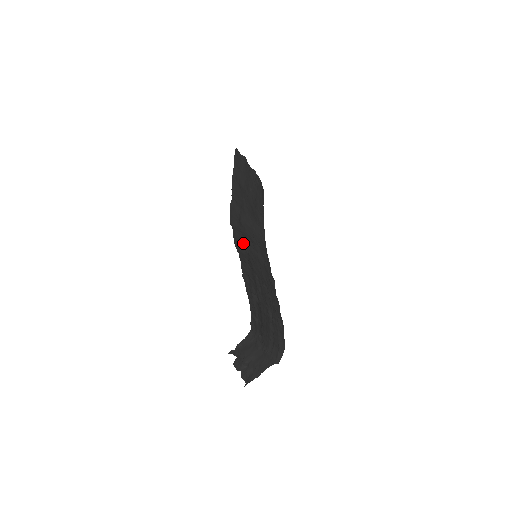
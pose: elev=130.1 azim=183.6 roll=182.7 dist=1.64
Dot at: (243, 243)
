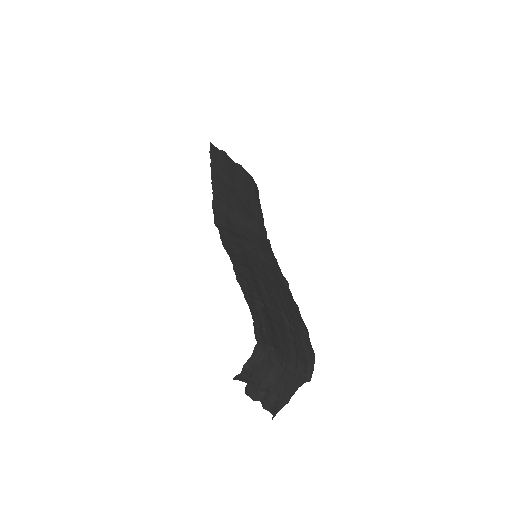
Dot at: (235, 243)
